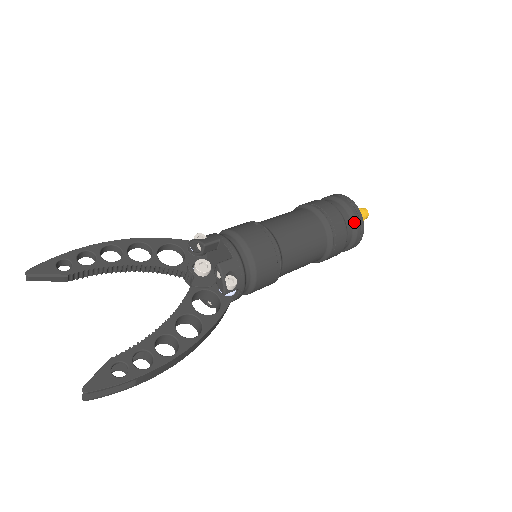
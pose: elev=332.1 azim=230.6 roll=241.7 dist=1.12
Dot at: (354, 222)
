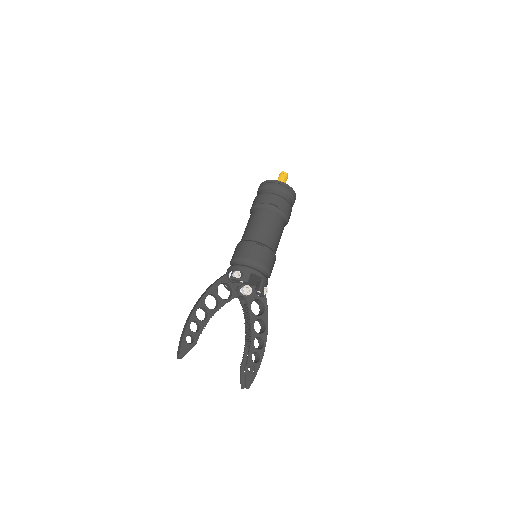
Dot at: (293, 199)
